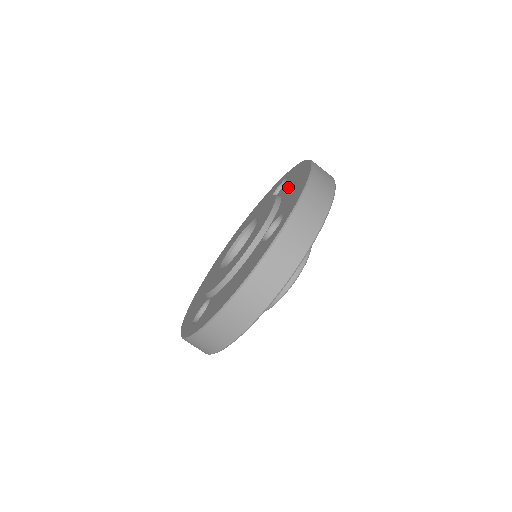
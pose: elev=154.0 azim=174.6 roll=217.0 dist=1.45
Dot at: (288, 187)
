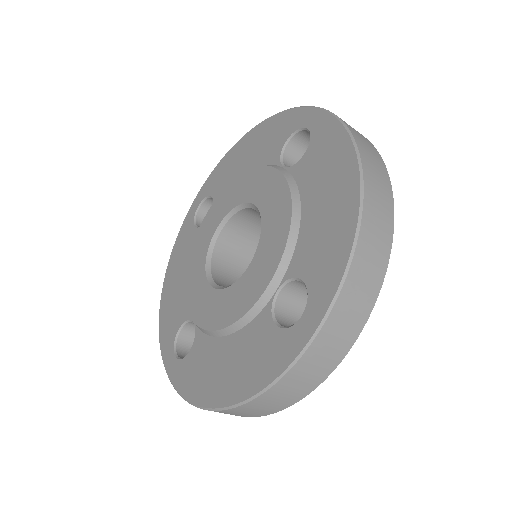
Dot at: (234, 172)
